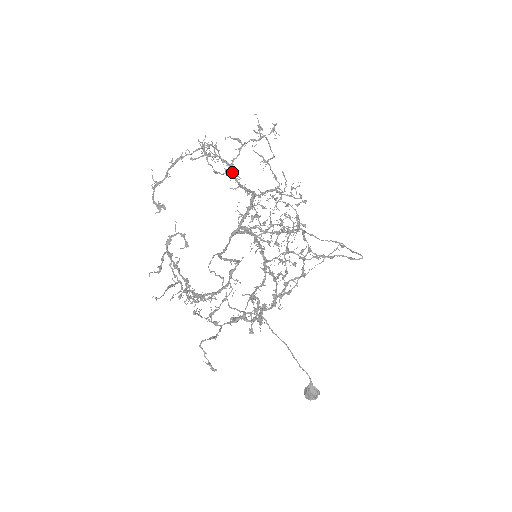
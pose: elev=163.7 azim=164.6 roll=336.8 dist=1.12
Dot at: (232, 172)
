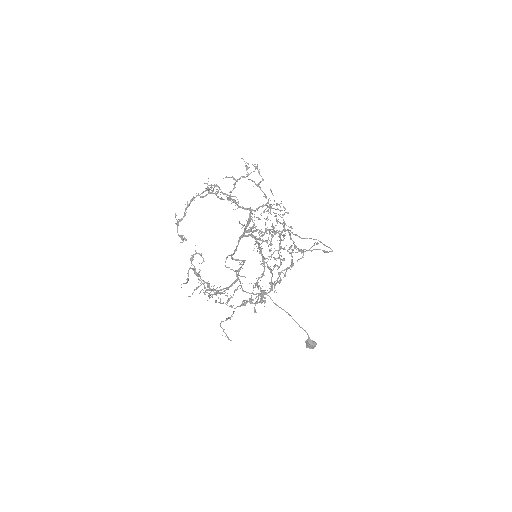
Dot at: (232, 199)
